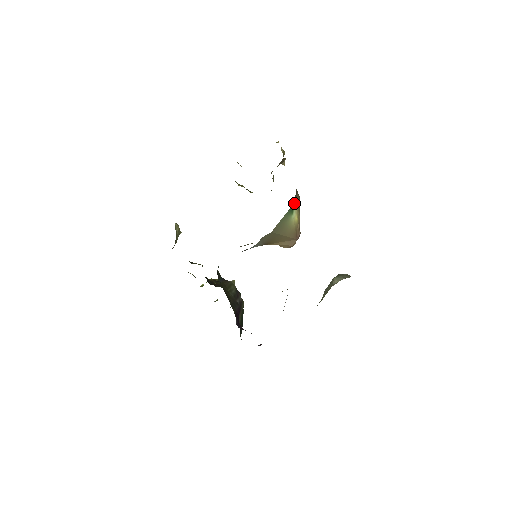
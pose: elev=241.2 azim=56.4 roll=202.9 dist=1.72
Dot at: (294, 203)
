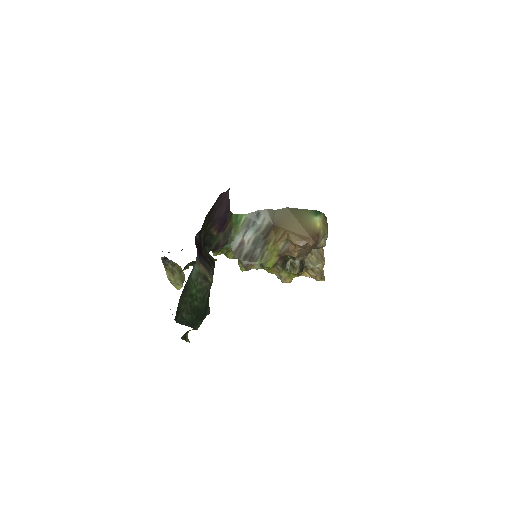
Dot at: (321, 214)
